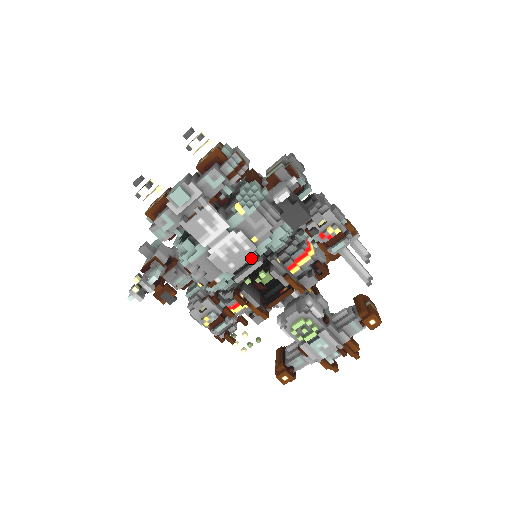
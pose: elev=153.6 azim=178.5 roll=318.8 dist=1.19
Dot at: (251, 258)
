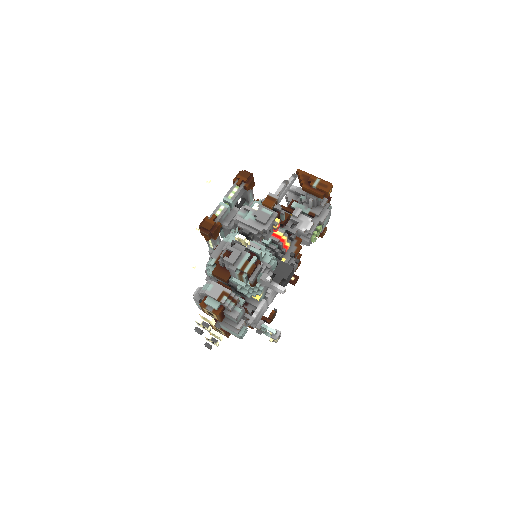
Dot at: occluded
